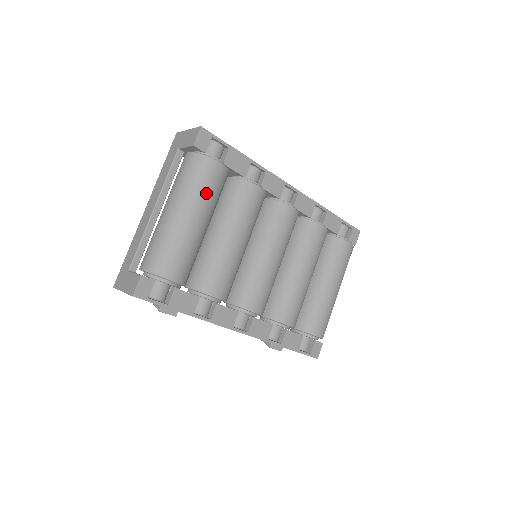
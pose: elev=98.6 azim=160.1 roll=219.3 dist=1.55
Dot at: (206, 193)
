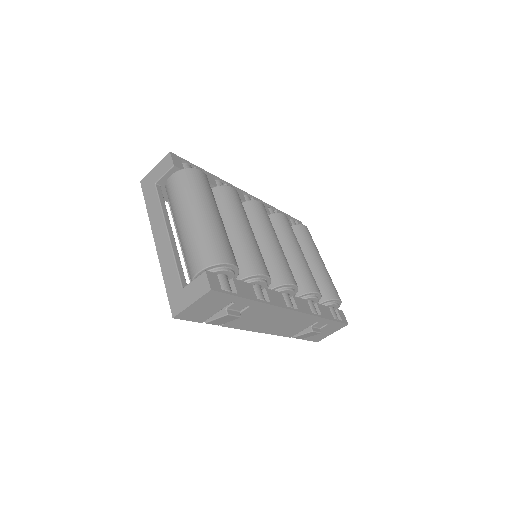
Dot at: (208, 193)
